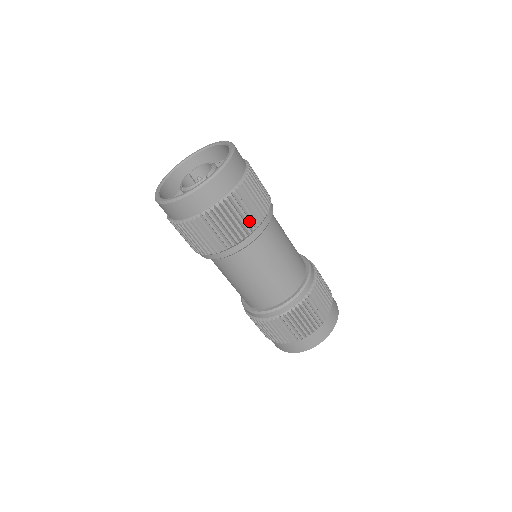
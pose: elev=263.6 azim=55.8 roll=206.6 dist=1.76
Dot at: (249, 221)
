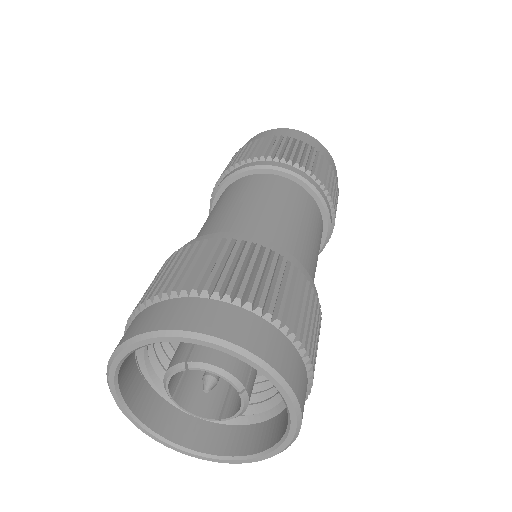
Dot at: (315, 311)
